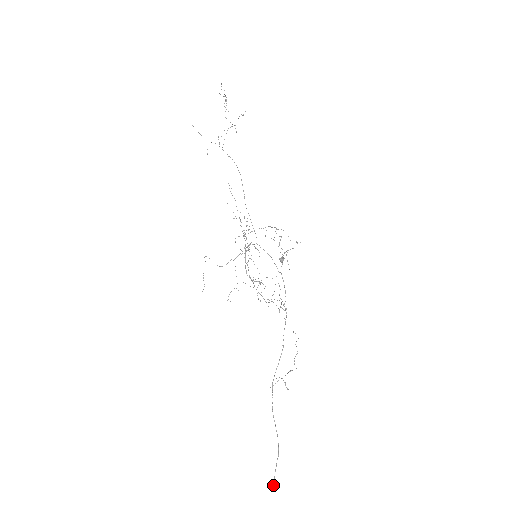
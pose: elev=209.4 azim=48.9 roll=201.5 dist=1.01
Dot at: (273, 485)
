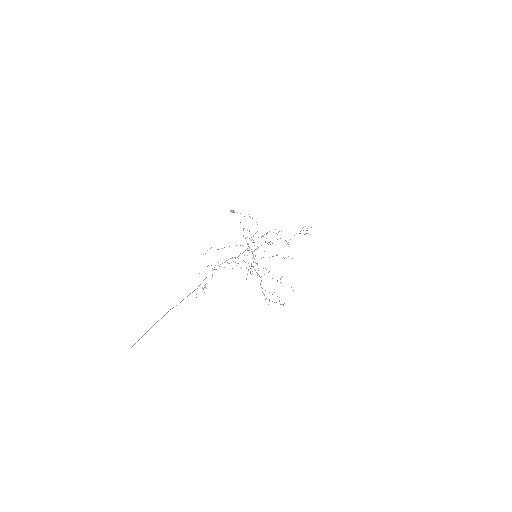
Dot at: occluded
